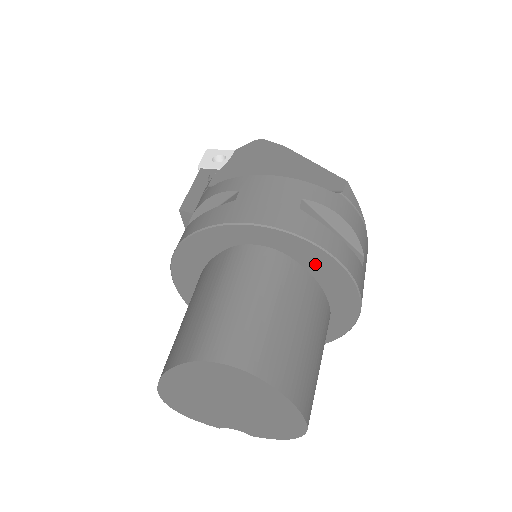
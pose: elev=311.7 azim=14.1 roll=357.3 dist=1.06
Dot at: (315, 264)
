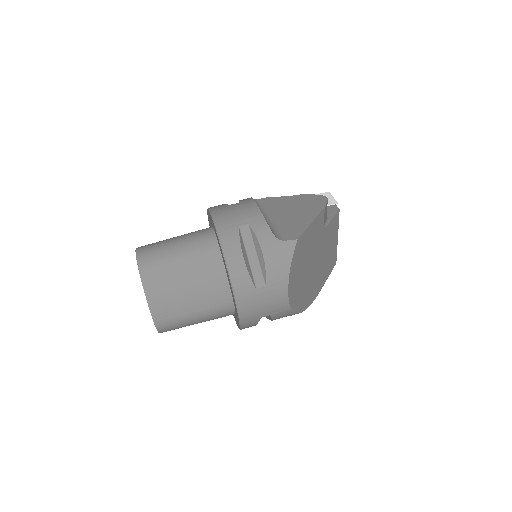
Dot at: occluded
